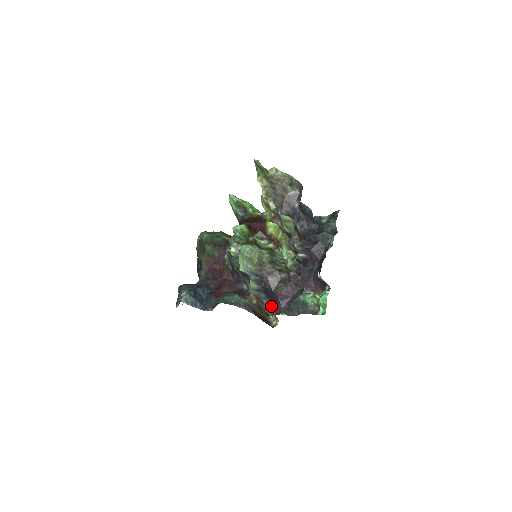
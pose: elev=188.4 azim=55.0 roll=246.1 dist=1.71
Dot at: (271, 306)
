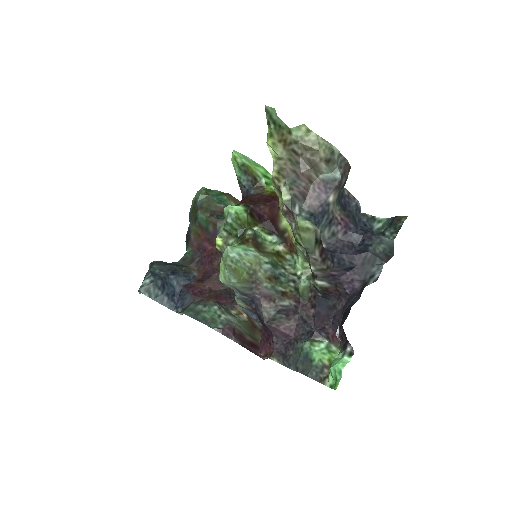
Dot at: (261, 338)
